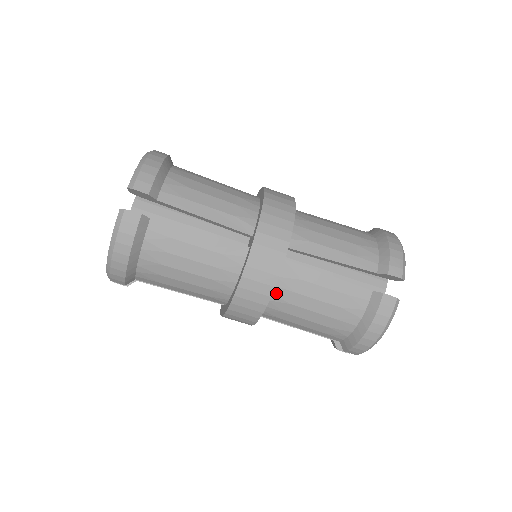
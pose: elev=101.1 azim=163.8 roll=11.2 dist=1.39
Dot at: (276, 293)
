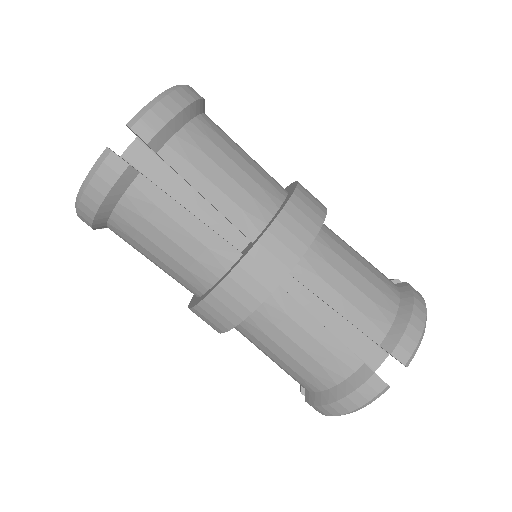
Dot at: (253, 316)
